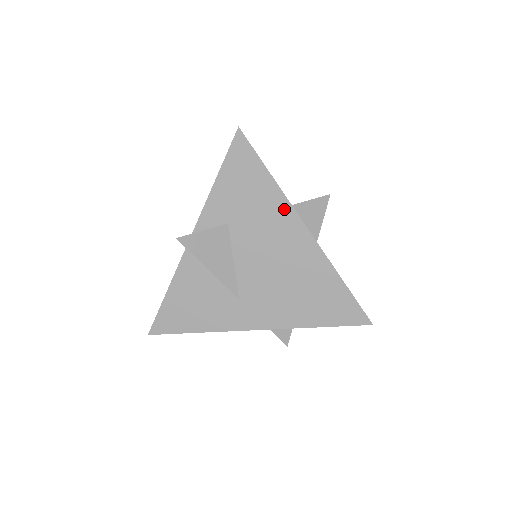
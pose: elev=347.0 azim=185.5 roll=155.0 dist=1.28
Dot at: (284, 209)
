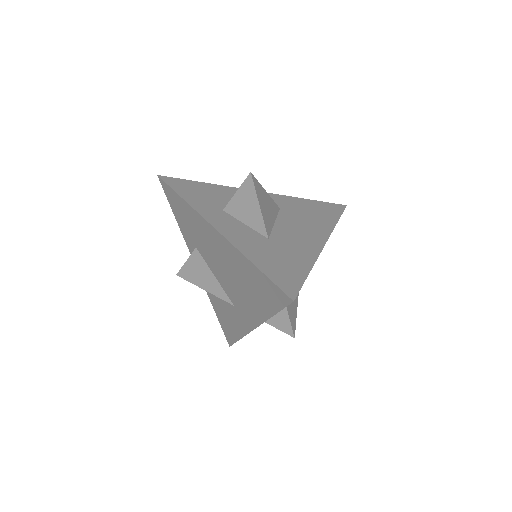
Dot at: (200, 220)
